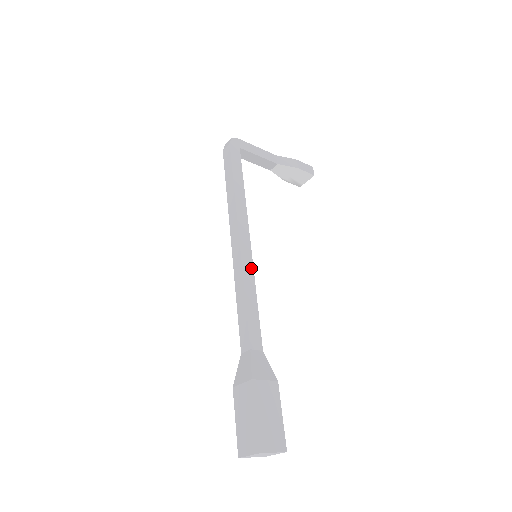
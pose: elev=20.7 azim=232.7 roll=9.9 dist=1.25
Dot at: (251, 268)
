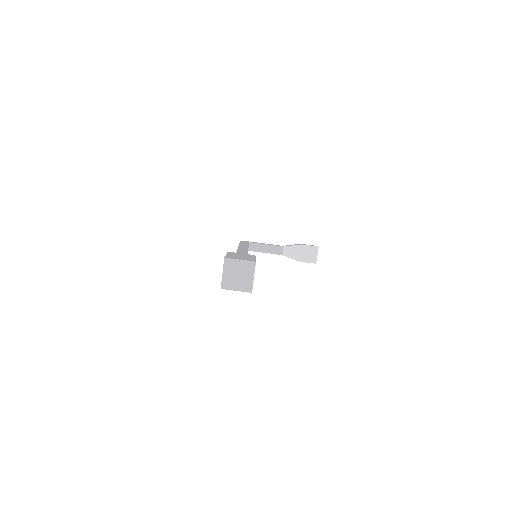
Dot at: occluded
